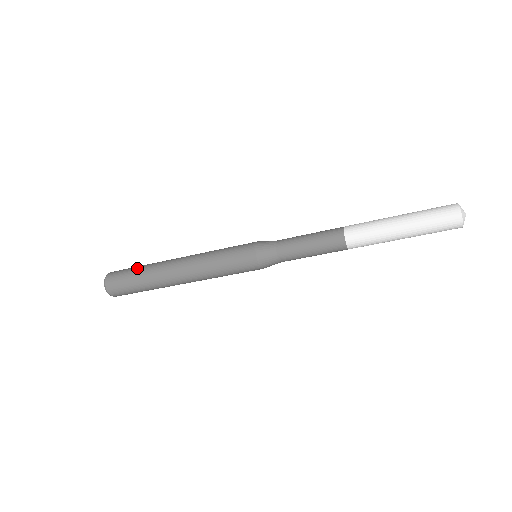
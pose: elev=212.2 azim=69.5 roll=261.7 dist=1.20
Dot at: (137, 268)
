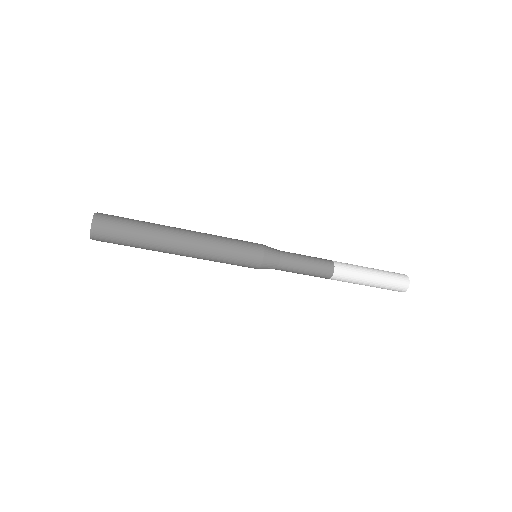
Dot at: (137, 221)
